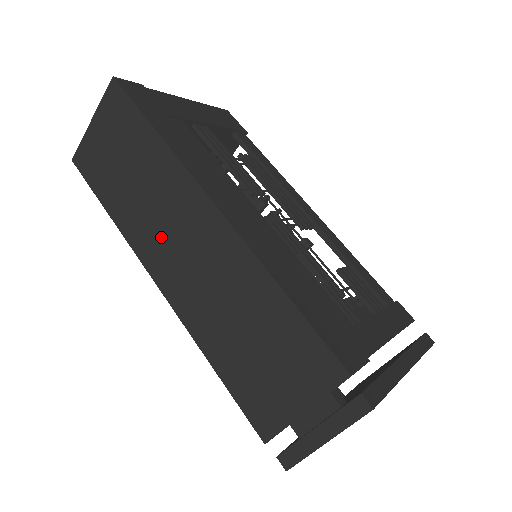
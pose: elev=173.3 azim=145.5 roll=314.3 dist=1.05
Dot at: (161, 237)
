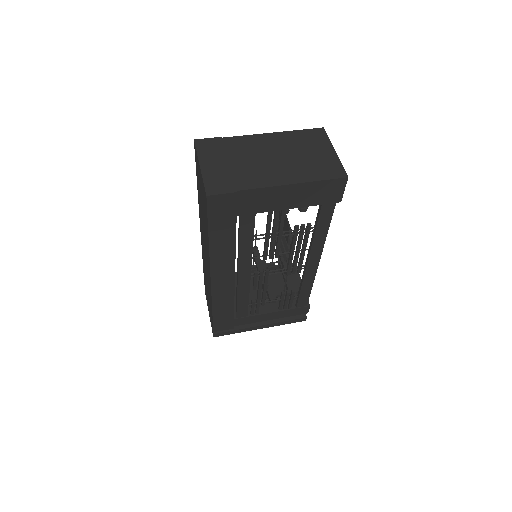
Dot at: (203, 234)
